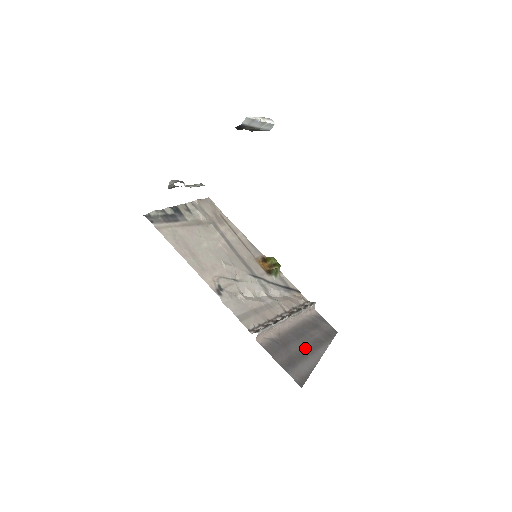
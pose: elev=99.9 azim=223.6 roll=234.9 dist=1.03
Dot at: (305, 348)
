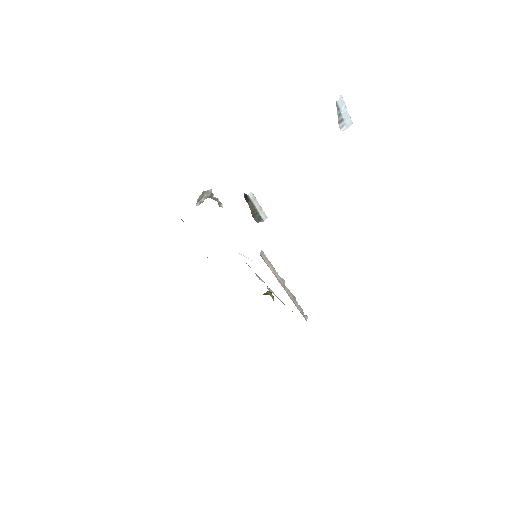
Dot at: occluded
